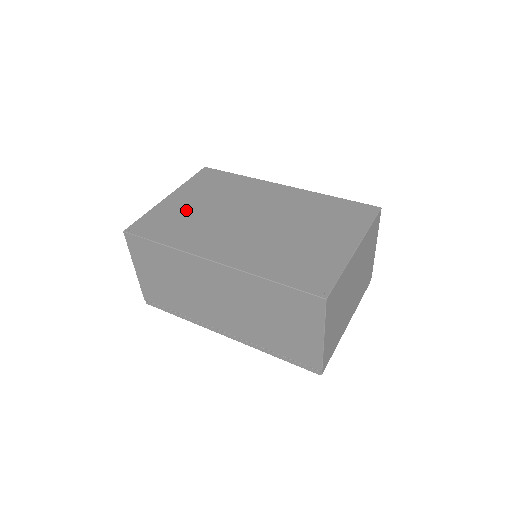
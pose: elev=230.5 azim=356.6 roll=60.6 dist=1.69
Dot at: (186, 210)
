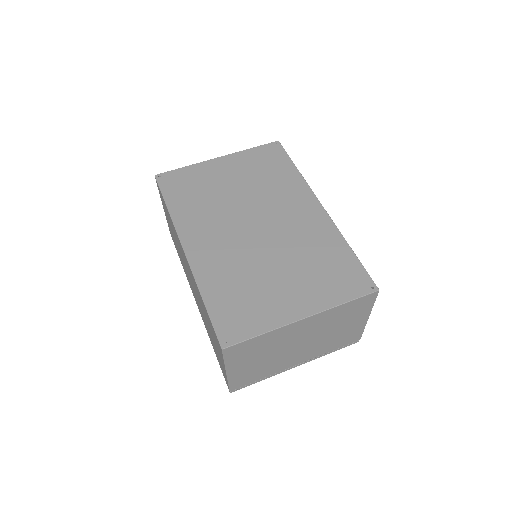
Dot at: (216, 182)
